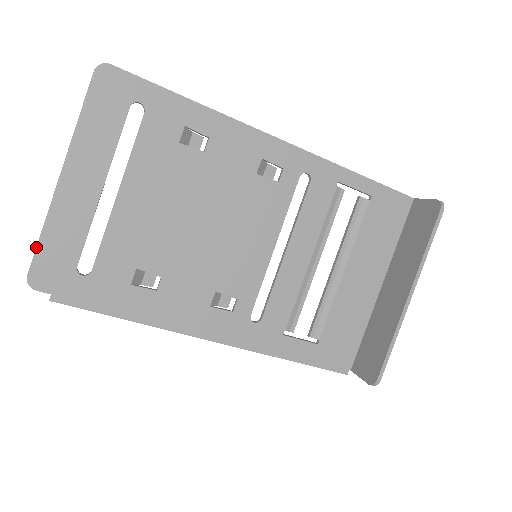
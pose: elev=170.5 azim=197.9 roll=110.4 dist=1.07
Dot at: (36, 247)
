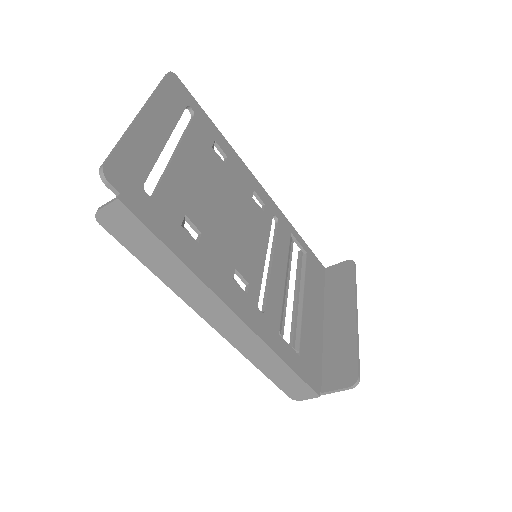
Dot at: (115, 147)
